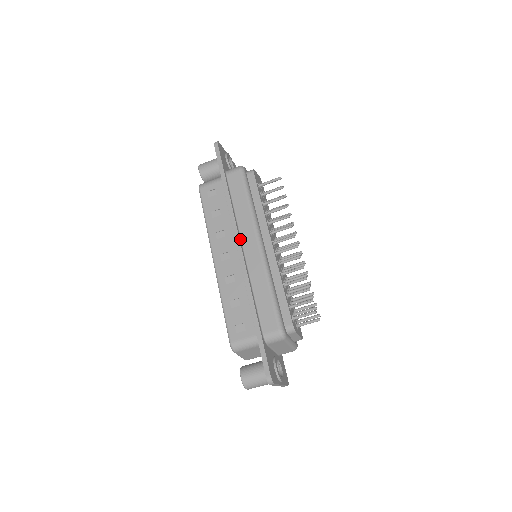
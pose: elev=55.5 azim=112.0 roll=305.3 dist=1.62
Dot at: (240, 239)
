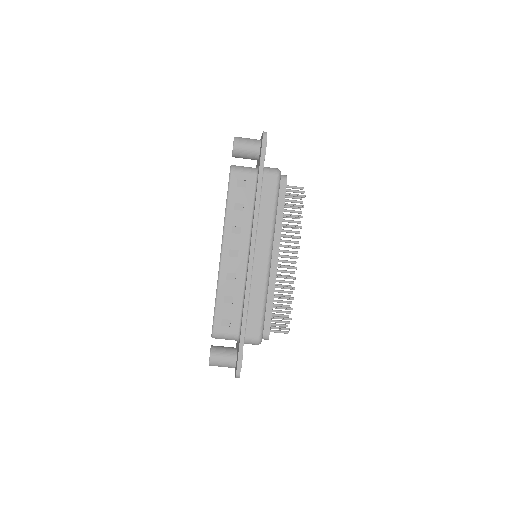
Dot at: (254, 246)
